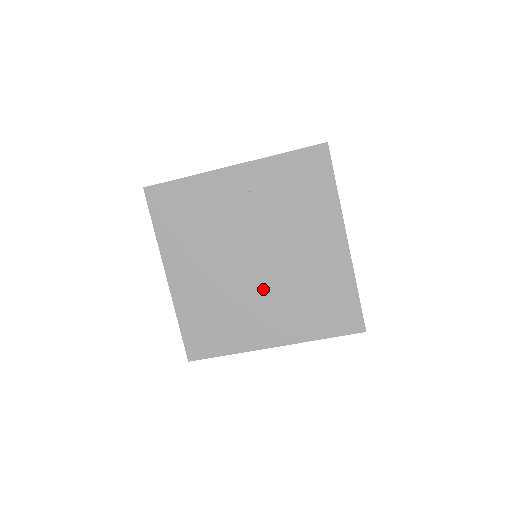
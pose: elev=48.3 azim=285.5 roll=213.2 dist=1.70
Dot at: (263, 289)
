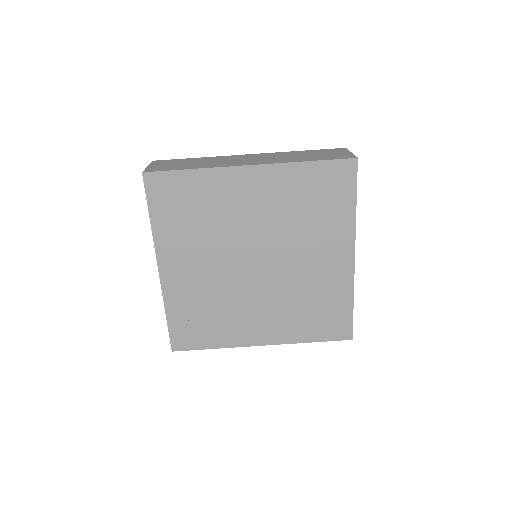
Dot at: (261, 293)
